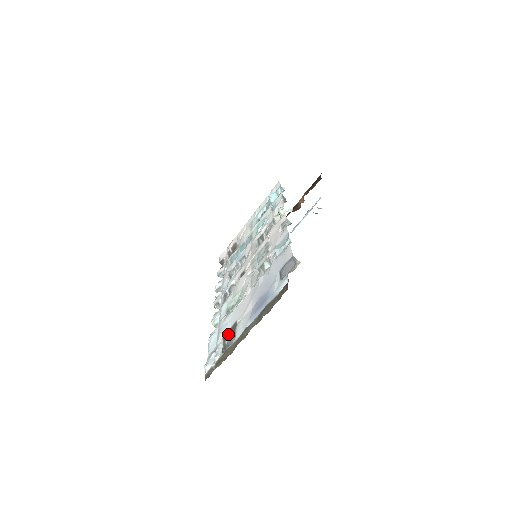
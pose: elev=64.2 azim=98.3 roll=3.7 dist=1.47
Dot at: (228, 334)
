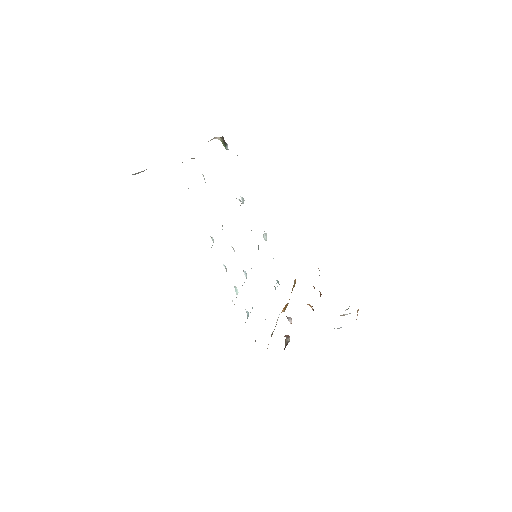
Dot at: occluded
